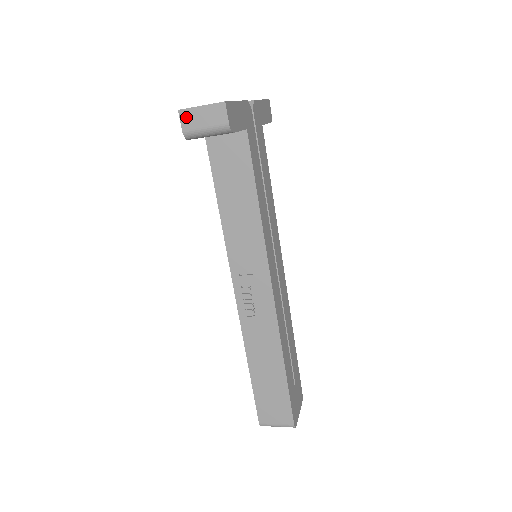
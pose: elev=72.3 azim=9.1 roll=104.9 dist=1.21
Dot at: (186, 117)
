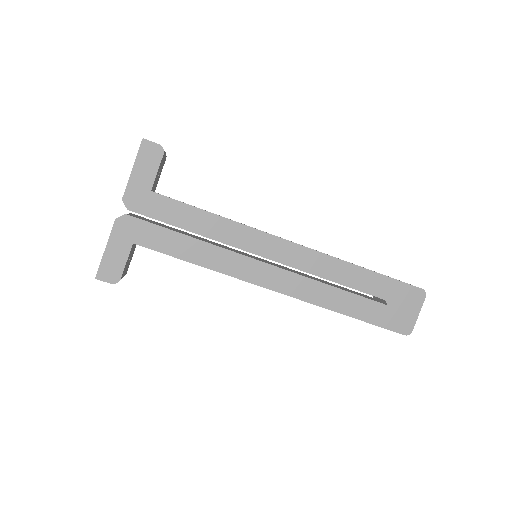
Dot at: occluded
